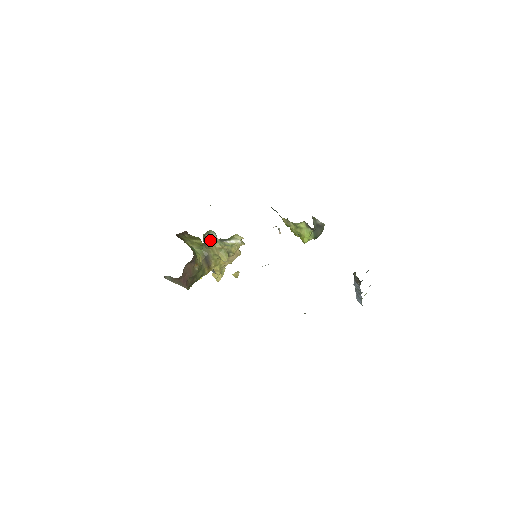
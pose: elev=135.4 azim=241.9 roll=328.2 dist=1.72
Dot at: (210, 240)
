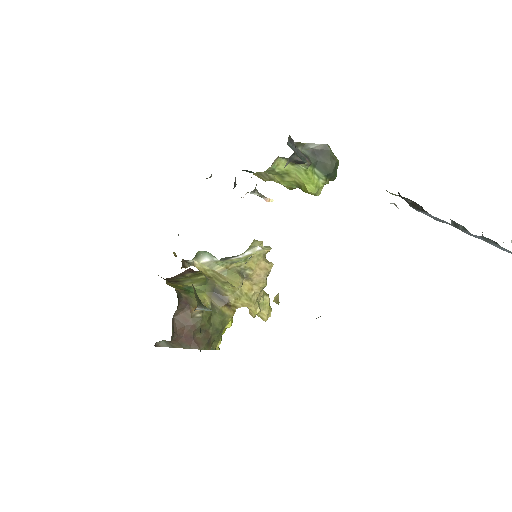
Dot at: (201, 265)
